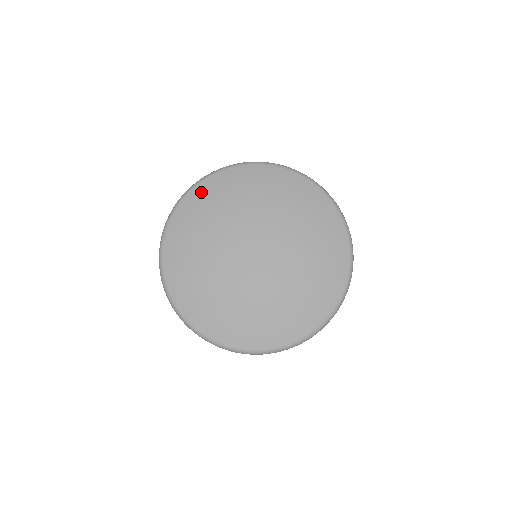
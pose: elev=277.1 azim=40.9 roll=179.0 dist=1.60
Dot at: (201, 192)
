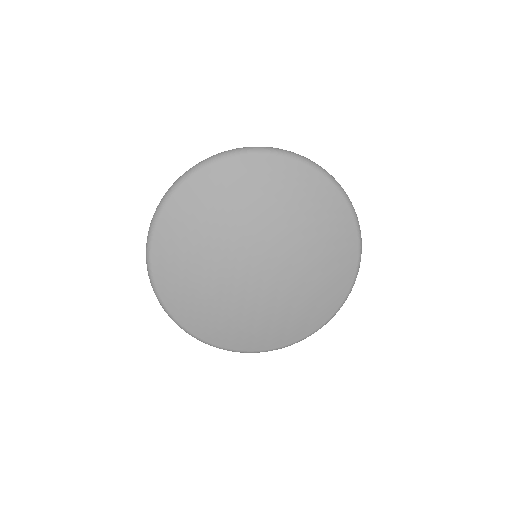
Dot at: (210, 178)
